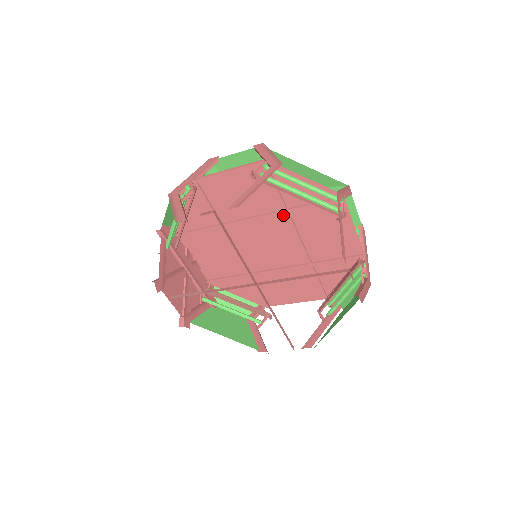
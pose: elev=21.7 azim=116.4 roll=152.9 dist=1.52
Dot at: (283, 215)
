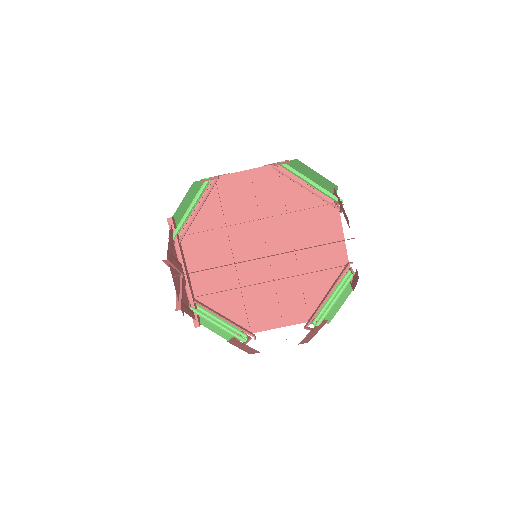
Dot at: (284, 220)
